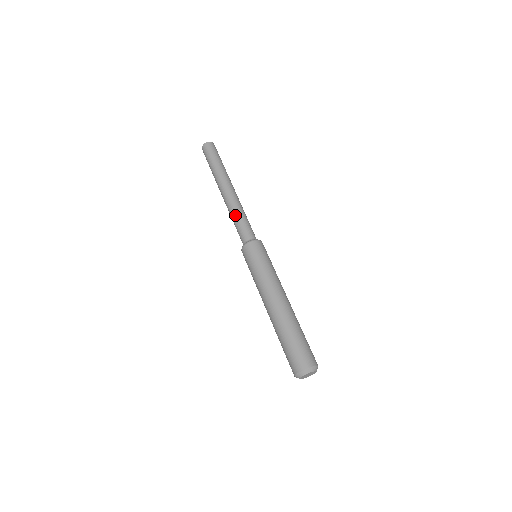
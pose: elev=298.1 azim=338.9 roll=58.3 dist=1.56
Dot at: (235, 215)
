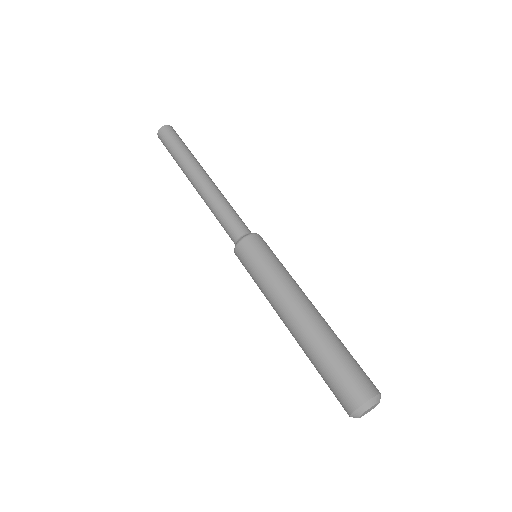
Dot at: (226, 203)
